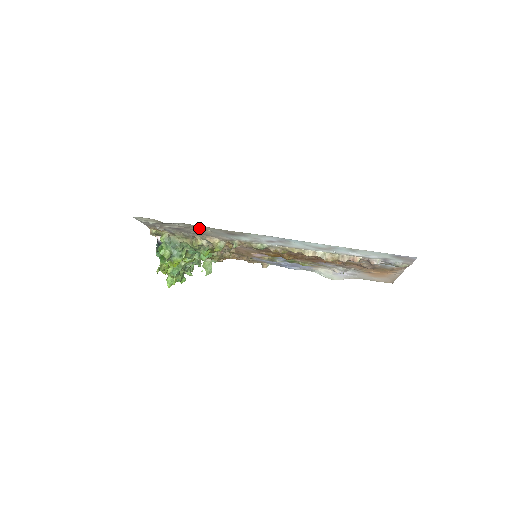
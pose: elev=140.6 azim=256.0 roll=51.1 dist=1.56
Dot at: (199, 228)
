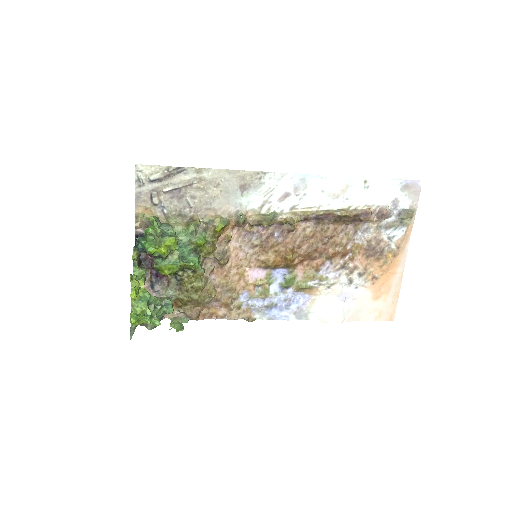
Dot at: (209, 181)
